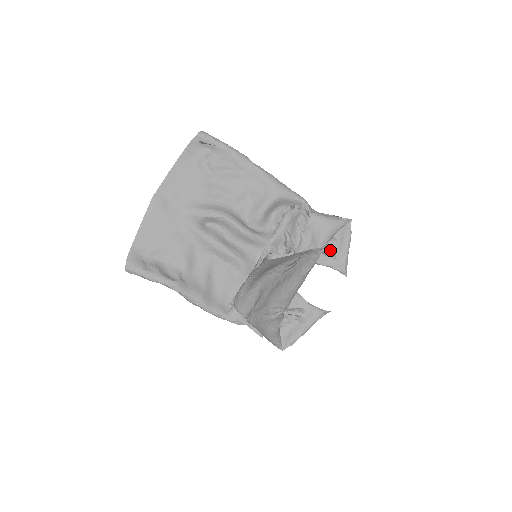
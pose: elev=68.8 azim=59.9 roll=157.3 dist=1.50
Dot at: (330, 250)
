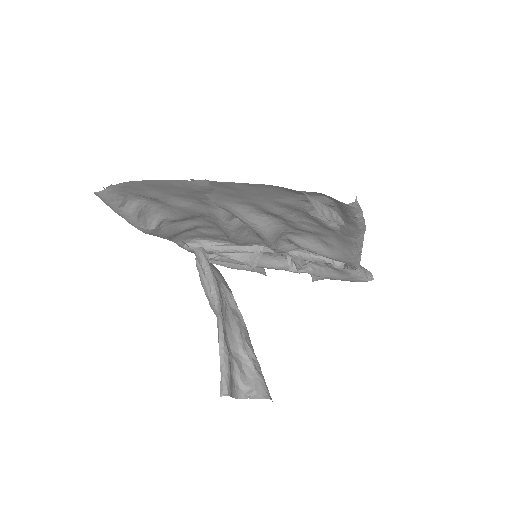
Dot at: occluded
